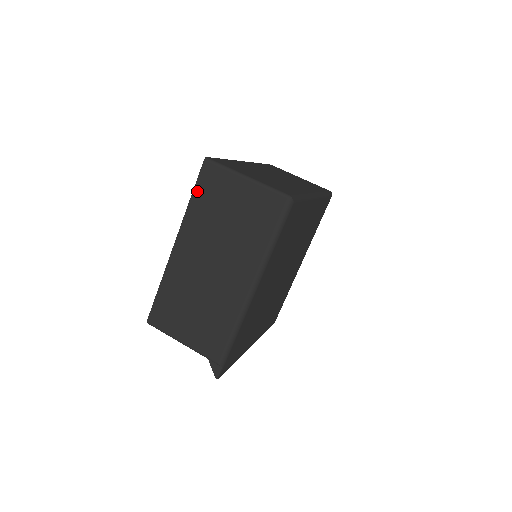
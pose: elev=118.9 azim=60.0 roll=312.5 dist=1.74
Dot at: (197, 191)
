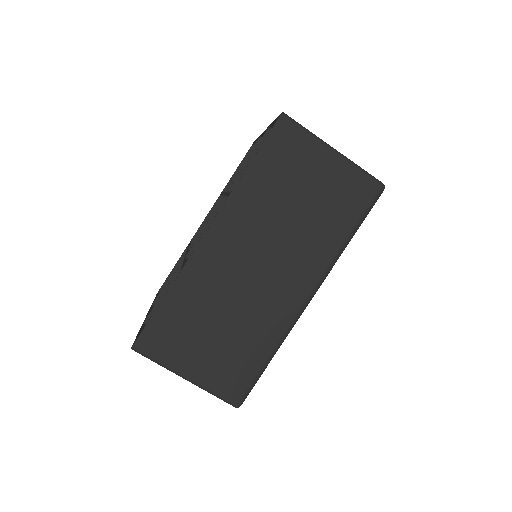
Dot at: occluded
